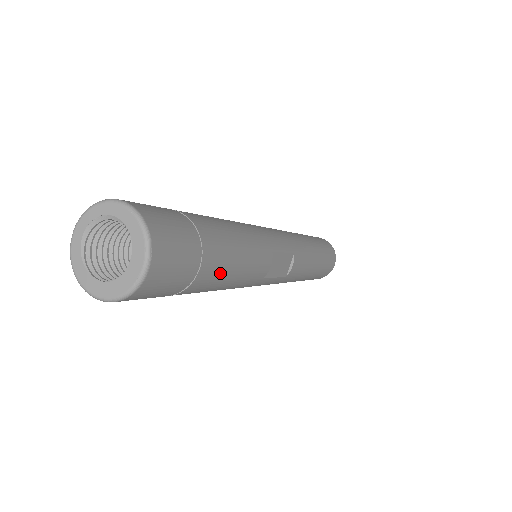
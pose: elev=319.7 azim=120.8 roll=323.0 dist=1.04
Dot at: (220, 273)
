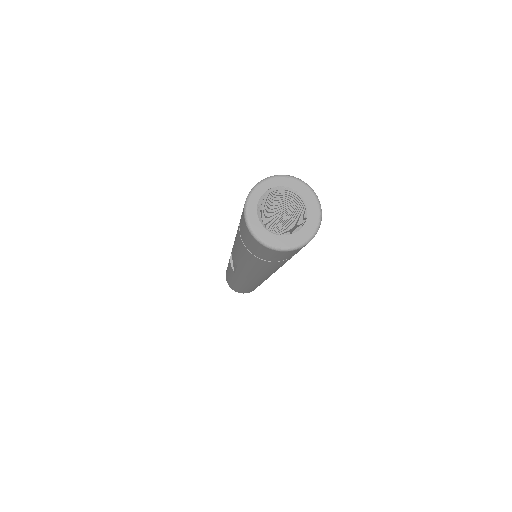
Dot at: occluded
